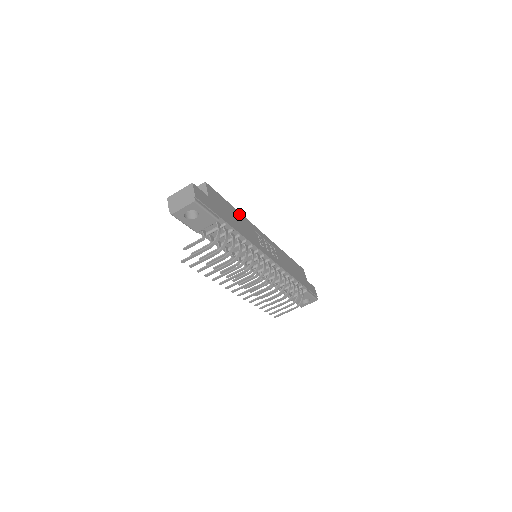
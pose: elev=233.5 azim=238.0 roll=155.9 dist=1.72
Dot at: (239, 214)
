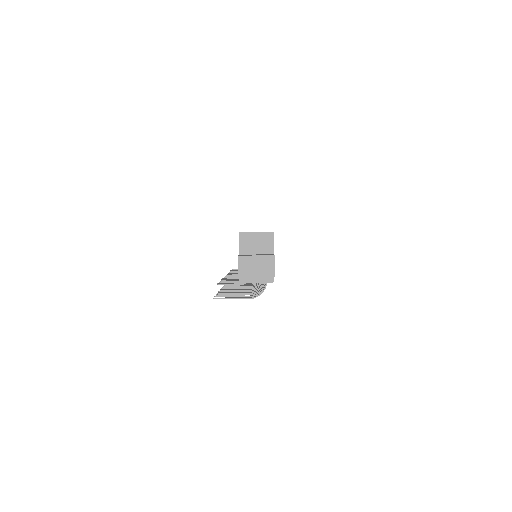
Dot at: occluded
